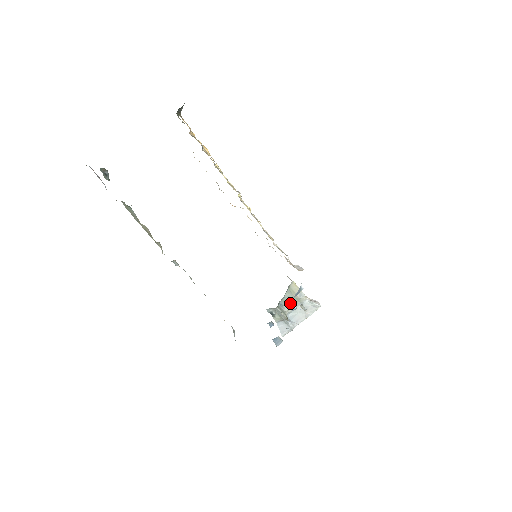
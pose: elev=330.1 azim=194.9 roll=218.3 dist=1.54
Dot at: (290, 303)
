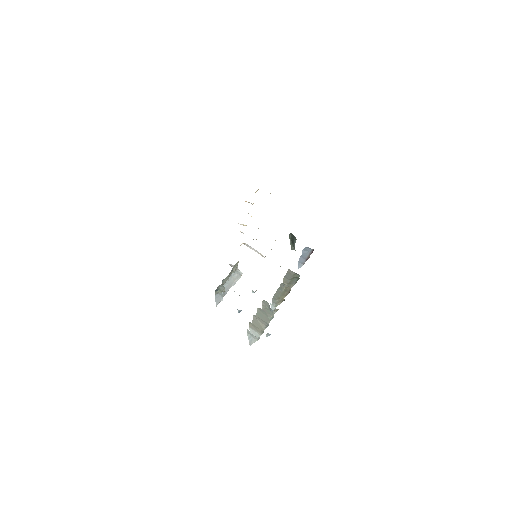
Dot at: (228, 276)
